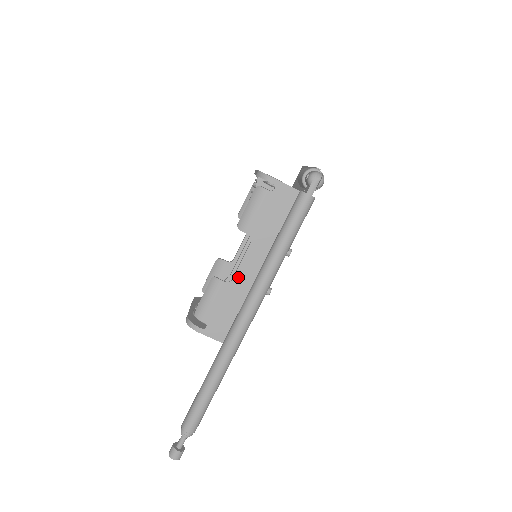
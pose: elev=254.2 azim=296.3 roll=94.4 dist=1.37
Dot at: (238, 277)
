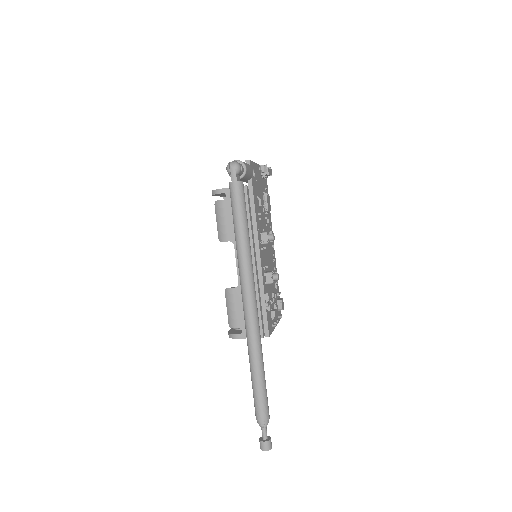
Dot at: occluded
